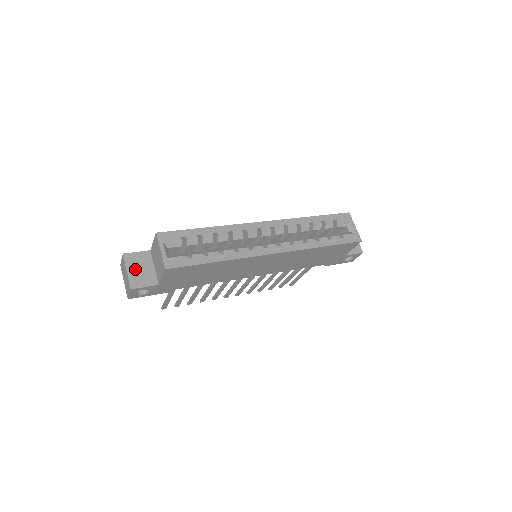
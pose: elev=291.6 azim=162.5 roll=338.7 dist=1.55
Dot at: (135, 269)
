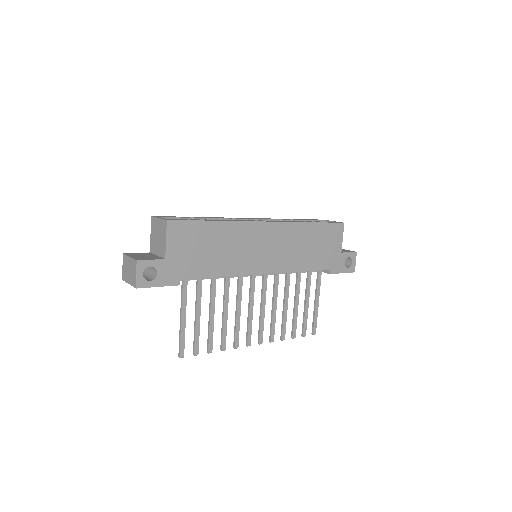
Dot at: (138, 256)
